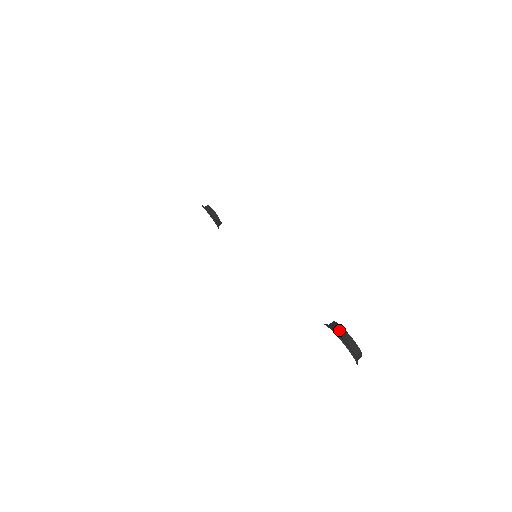
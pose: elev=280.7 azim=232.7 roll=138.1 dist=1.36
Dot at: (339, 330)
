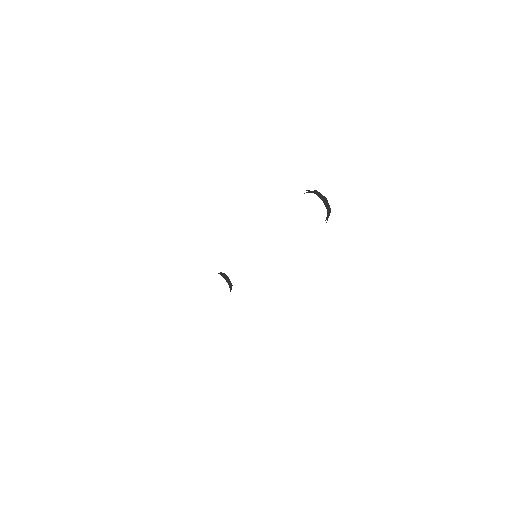
Dot at: (307, 192)
